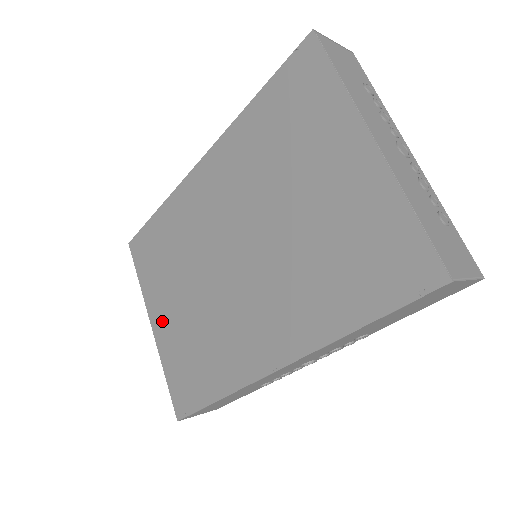
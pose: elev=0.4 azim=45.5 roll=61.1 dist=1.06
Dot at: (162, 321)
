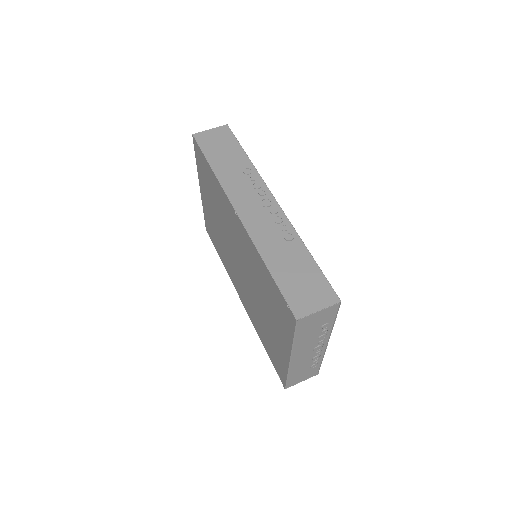
Dot at: (205, 199)
